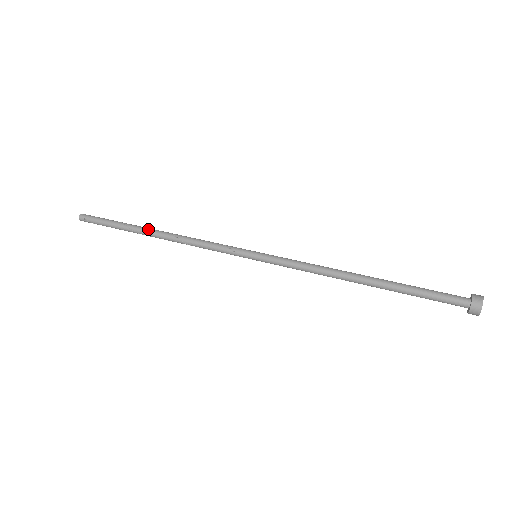
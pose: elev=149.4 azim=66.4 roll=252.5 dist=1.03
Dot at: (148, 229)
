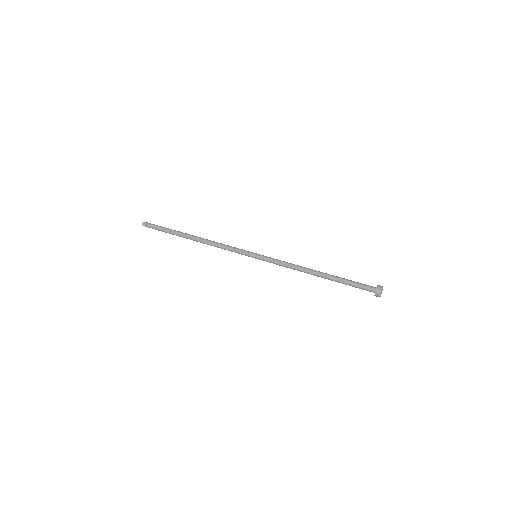
Dot at: (188, 237)
